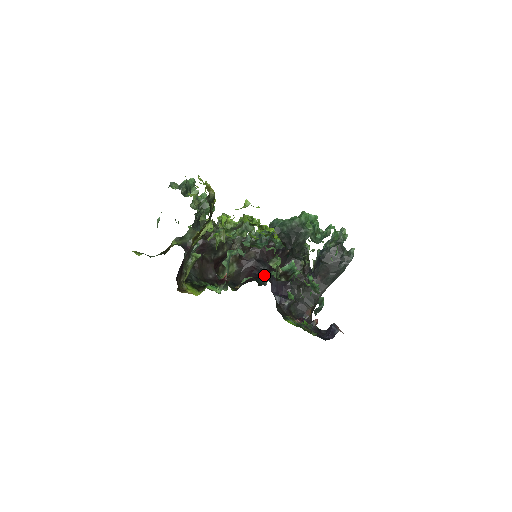
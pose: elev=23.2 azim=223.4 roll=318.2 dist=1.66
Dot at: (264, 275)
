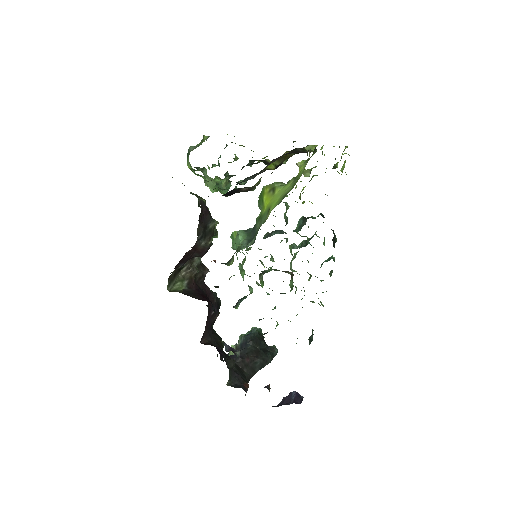
Dot at: occluded
